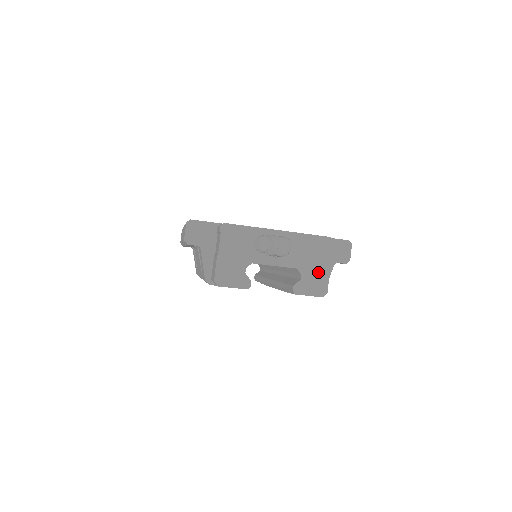
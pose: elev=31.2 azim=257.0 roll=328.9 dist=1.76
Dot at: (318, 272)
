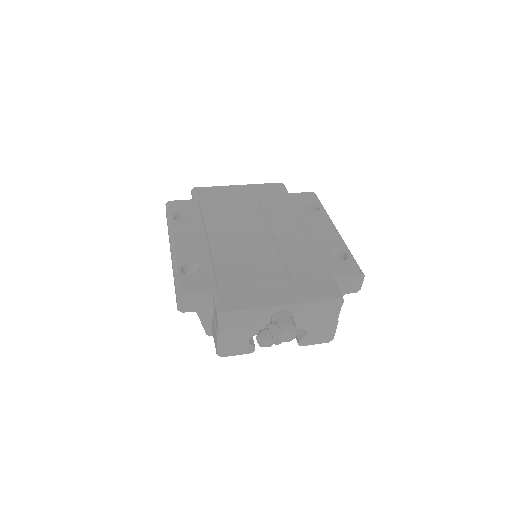
Dot at: (325, 327)
